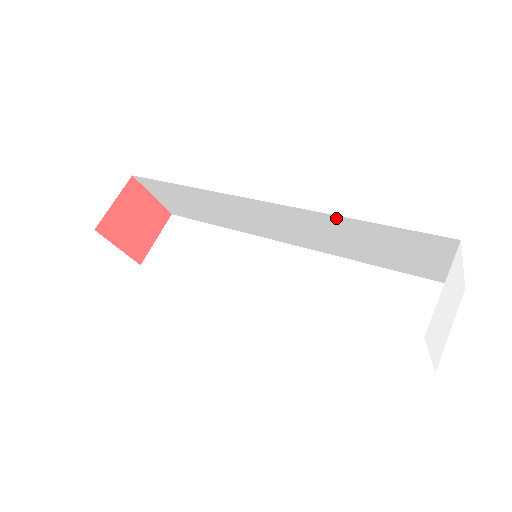
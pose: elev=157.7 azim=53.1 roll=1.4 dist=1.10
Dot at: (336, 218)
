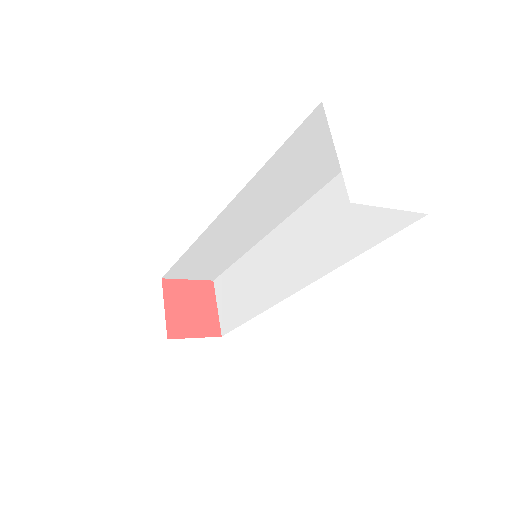
Dot at: (324, 192)
